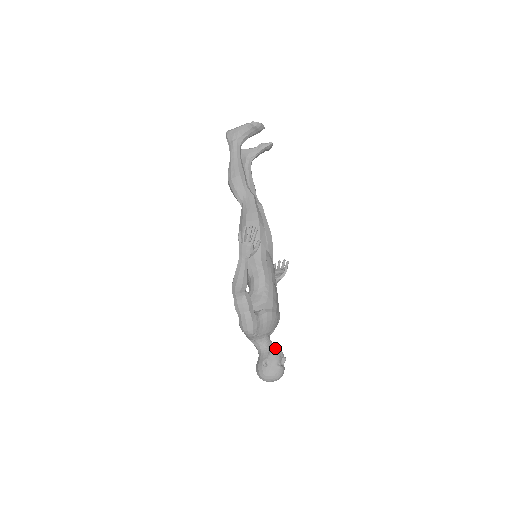
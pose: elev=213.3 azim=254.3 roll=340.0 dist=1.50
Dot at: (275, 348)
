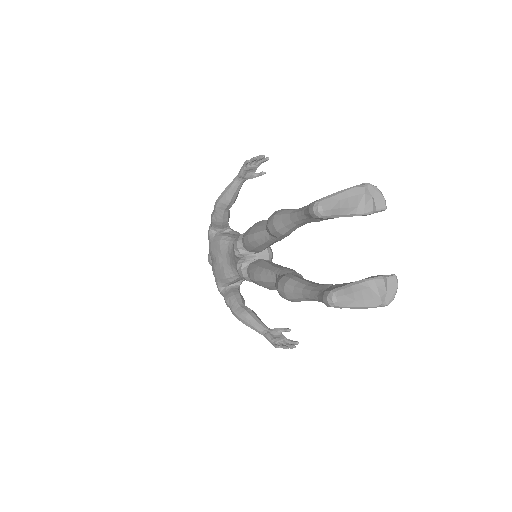
Dot at: occluded
